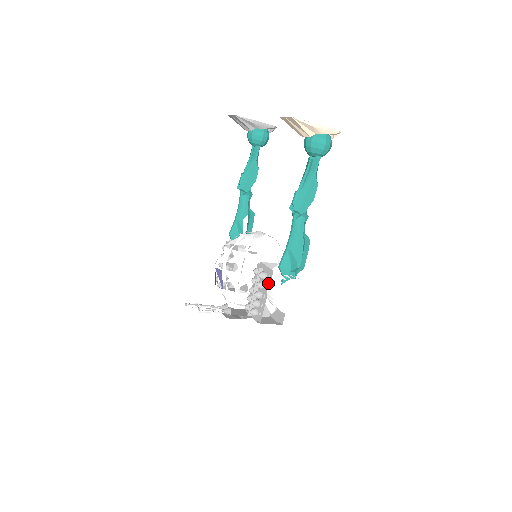
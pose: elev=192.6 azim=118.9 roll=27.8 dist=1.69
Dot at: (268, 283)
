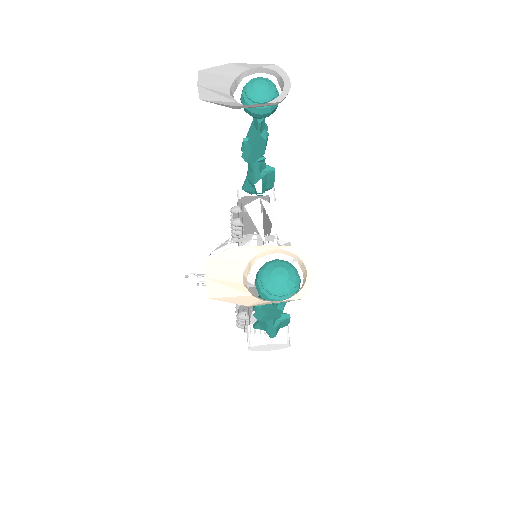
Dot at: occluded
